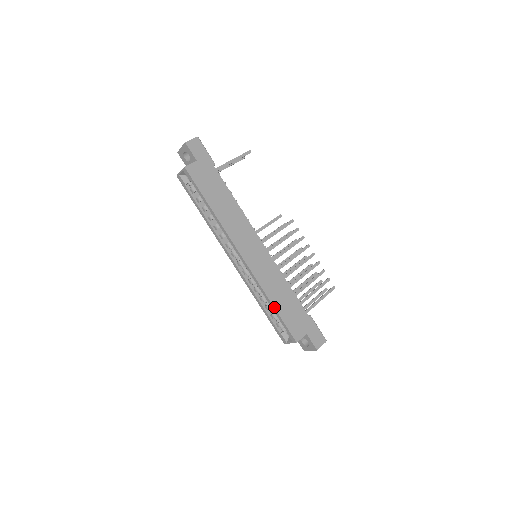
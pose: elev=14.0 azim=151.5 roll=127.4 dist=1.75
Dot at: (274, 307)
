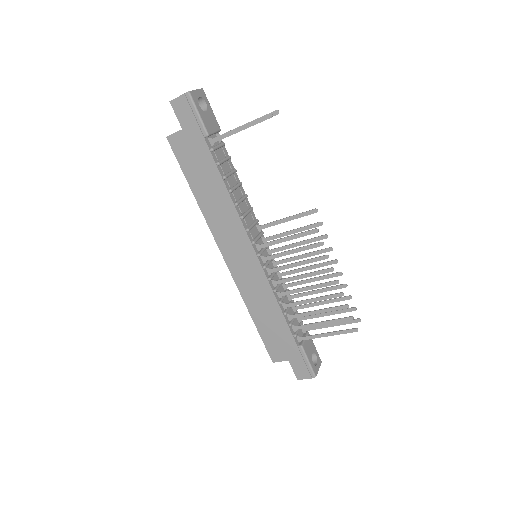
Dot at: (253, 321)
